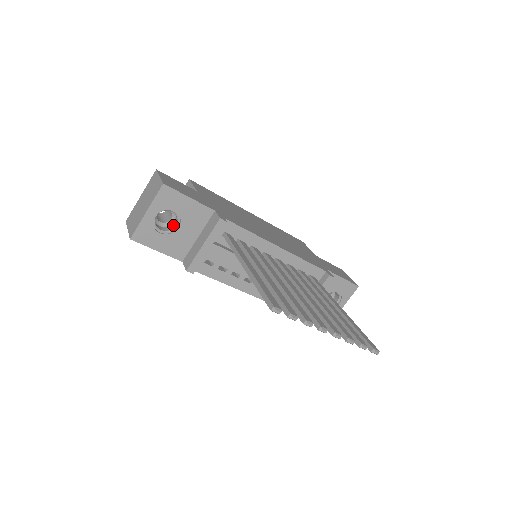
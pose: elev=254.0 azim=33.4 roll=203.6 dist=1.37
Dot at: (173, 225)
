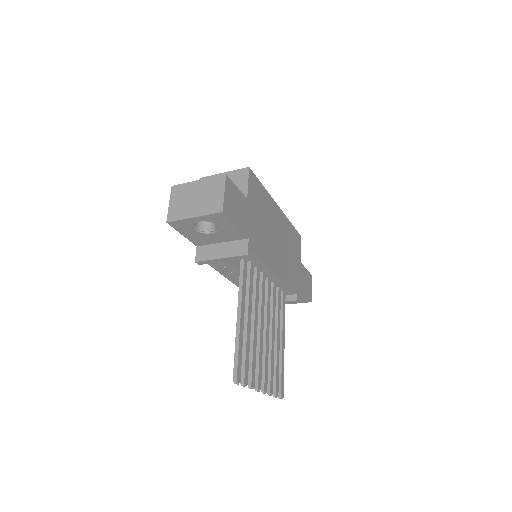
Dot at: (208, 226)
